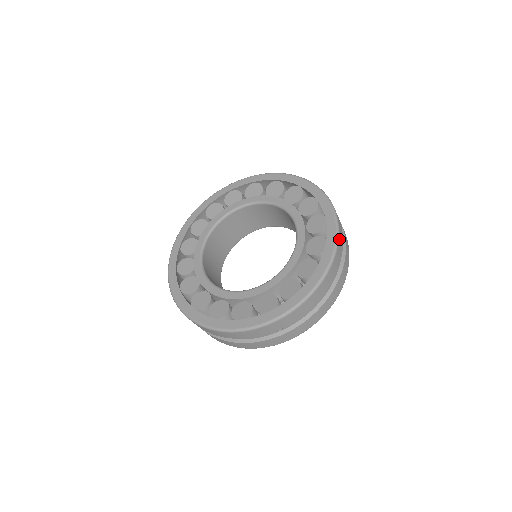
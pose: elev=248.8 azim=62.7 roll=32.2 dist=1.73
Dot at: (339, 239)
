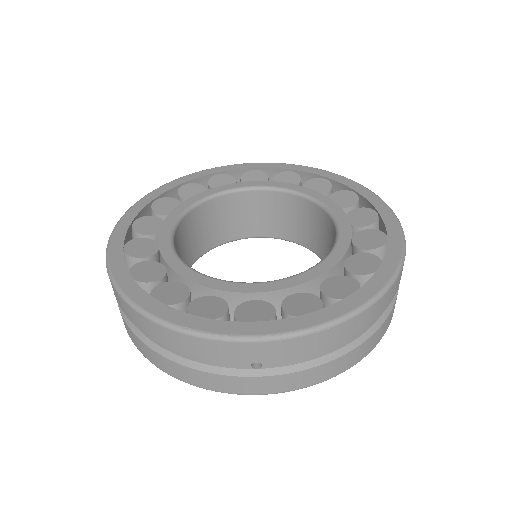
Dot at: (402, 267)
